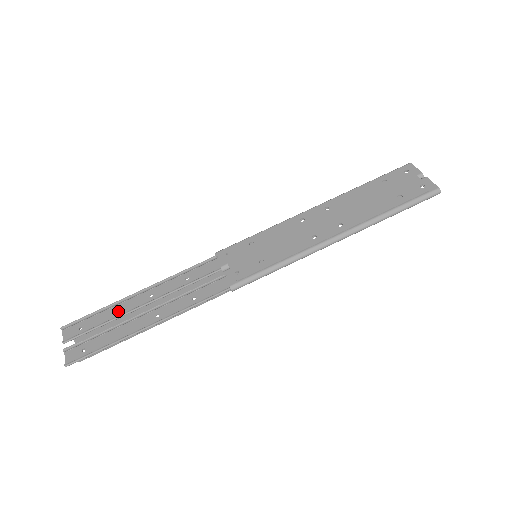
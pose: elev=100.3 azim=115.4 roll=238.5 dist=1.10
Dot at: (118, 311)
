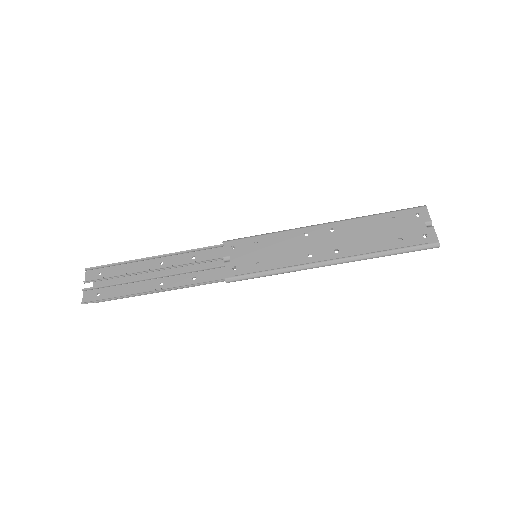
Dot at: (132, 269)
